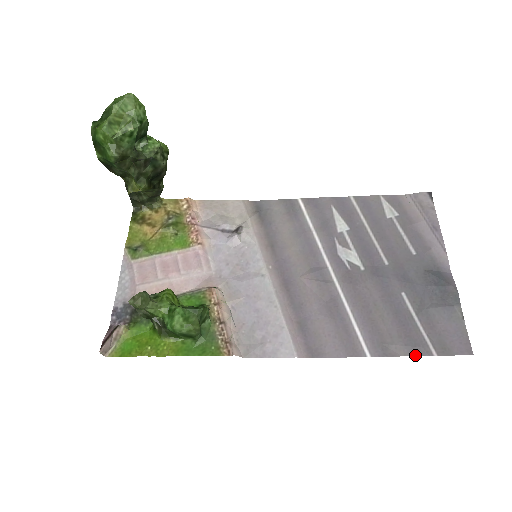
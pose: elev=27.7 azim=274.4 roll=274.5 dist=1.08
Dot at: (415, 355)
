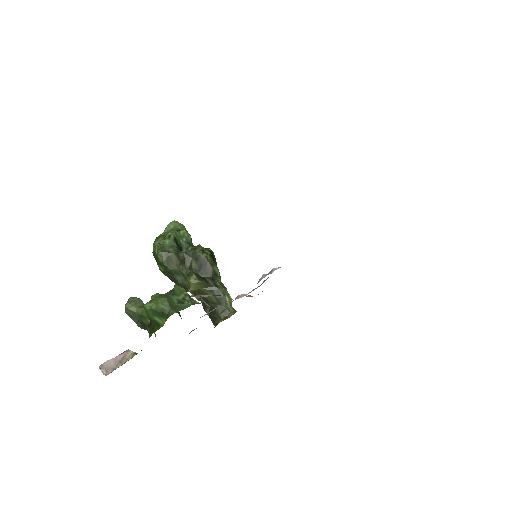
Dot at: occluded
